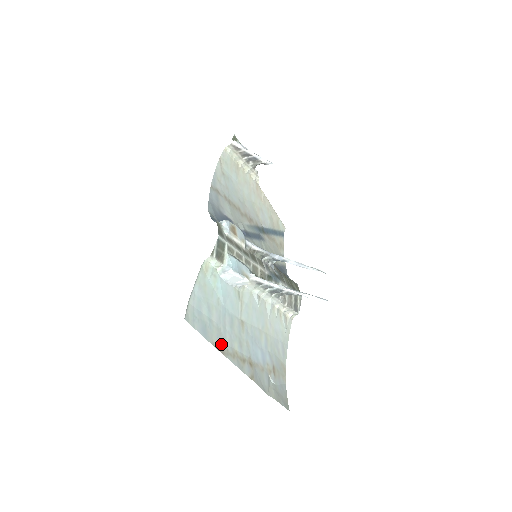
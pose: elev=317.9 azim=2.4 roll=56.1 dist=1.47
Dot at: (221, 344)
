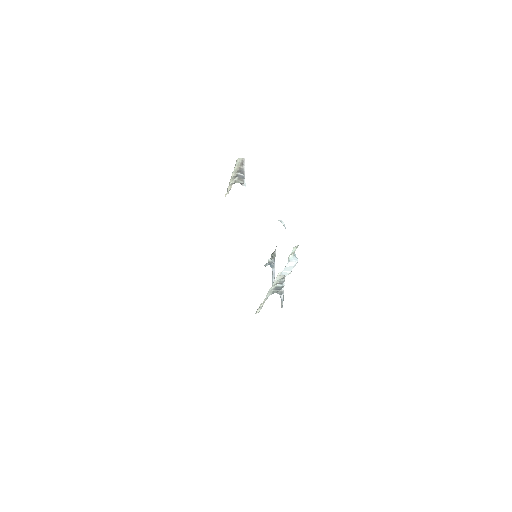
Dot at: occluded
